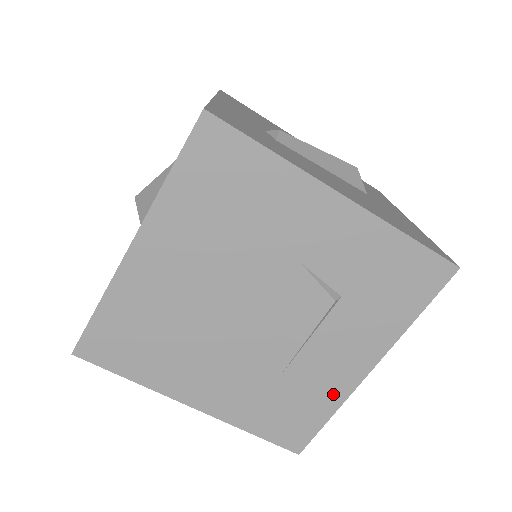
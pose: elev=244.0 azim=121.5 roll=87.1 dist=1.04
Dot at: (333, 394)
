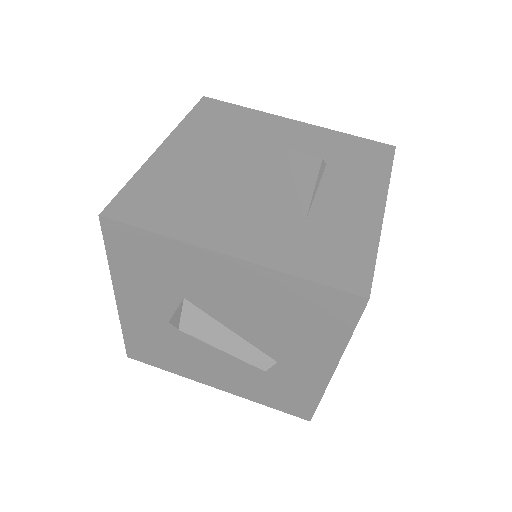
Dot at: (365, 230)
